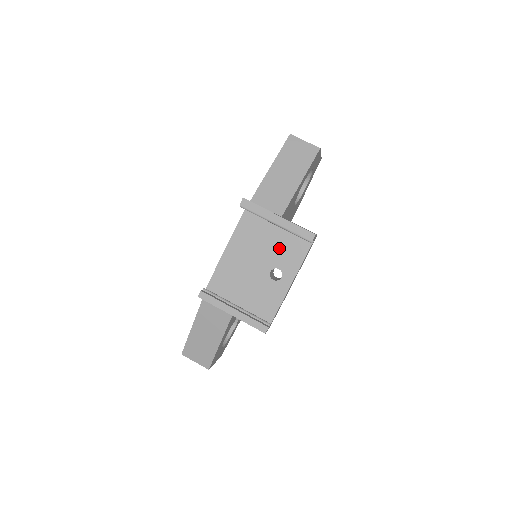
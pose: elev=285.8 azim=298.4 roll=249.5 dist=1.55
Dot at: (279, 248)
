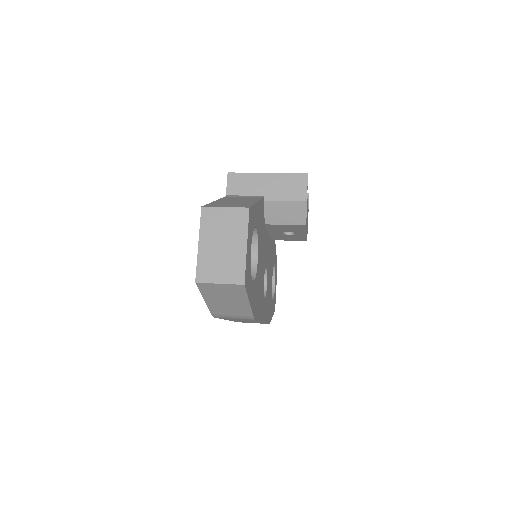
Dot at: occluded
